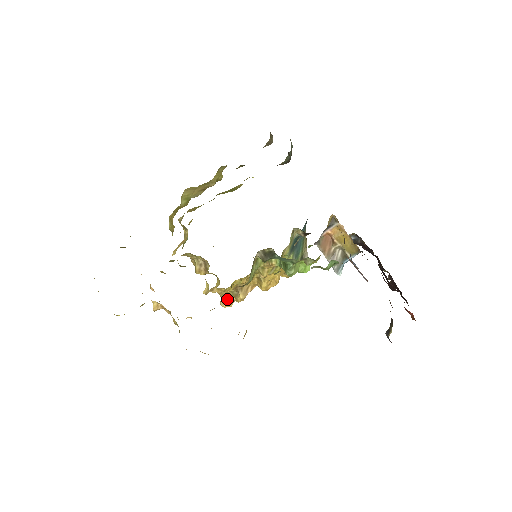
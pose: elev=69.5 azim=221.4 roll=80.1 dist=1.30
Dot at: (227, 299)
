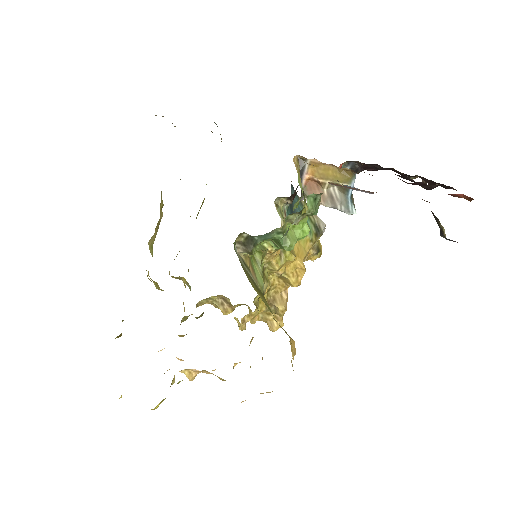
Dot at: (272, 321)
